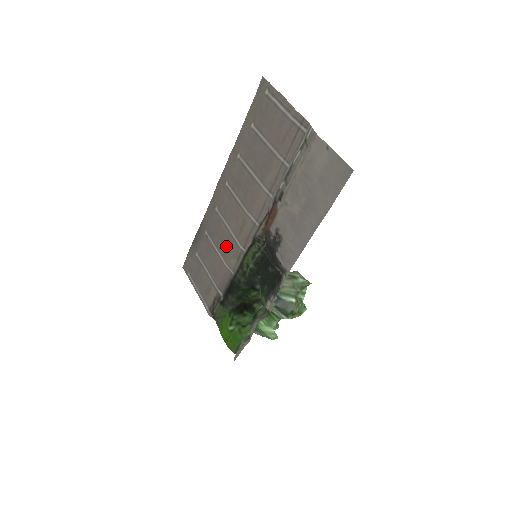
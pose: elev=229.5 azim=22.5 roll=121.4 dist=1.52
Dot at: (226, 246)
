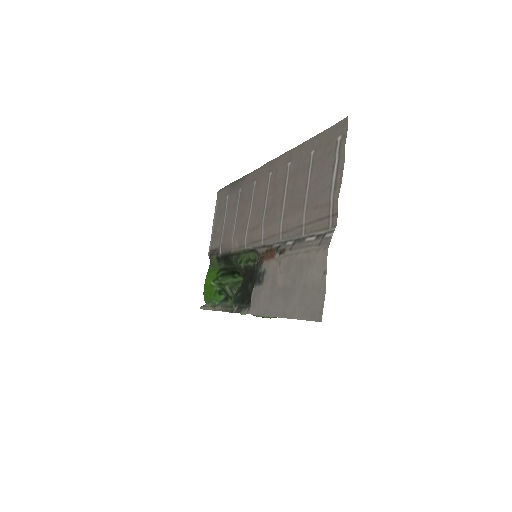
Dot at: (241, 224)
